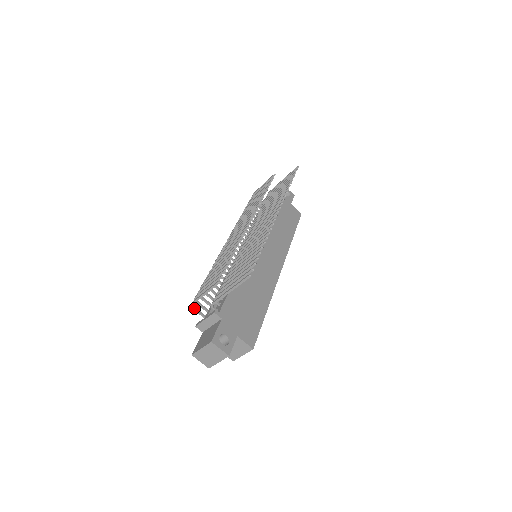
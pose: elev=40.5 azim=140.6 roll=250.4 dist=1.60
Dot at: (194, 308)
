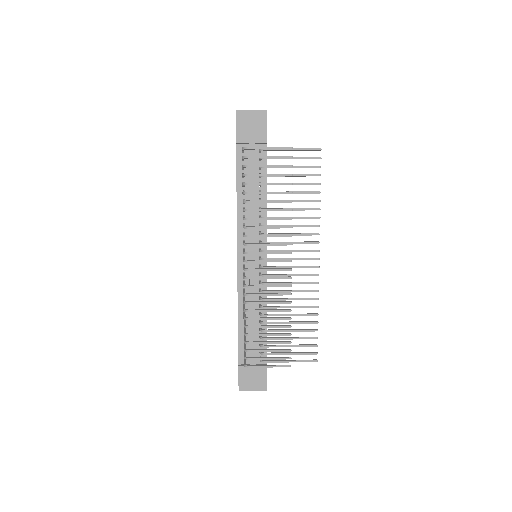
Dot at: (246, 365)
